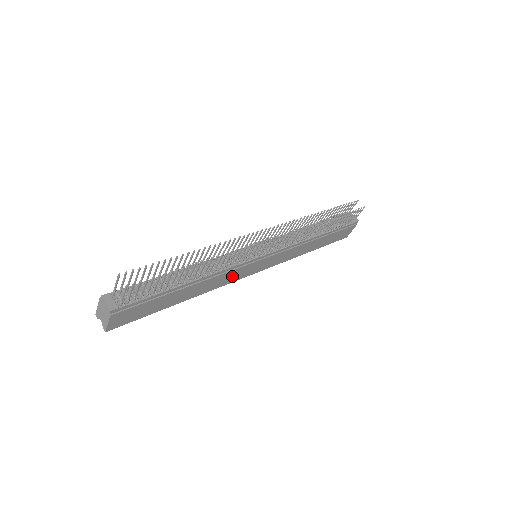
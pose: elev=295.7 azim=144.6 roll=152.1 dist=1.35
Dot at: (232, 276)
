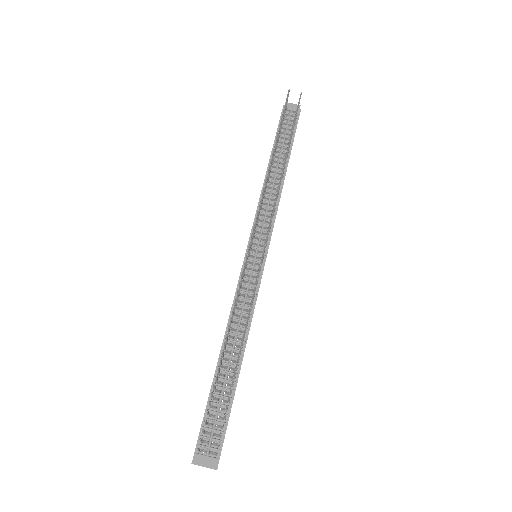
Dot at: occluded
